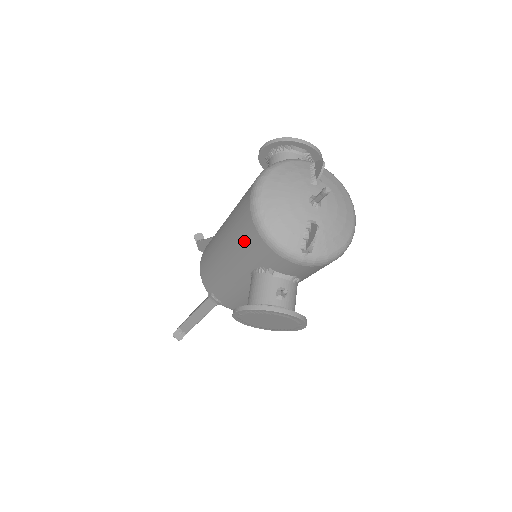
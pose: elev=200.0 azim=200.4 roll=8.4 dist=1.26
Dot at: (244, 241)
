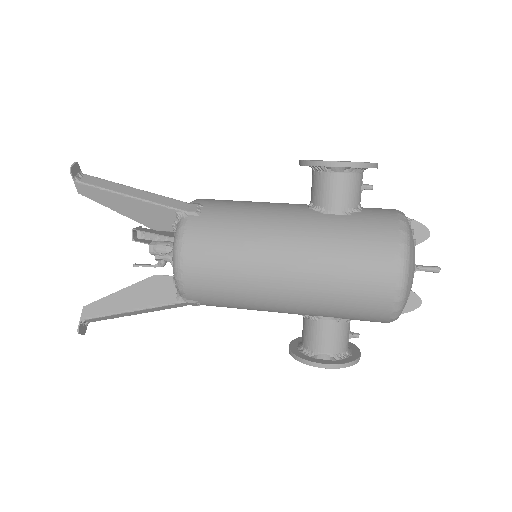
Dot at: (354, 309)
